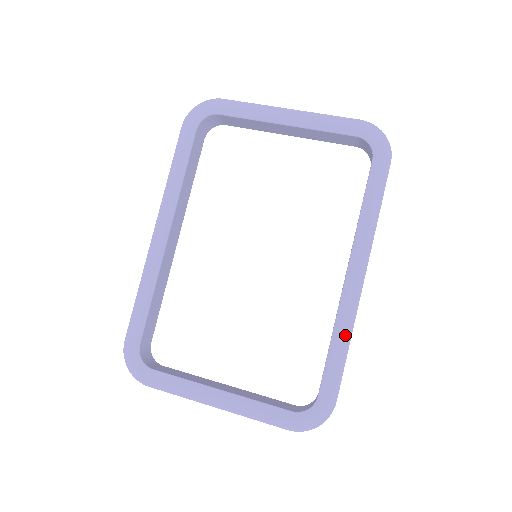
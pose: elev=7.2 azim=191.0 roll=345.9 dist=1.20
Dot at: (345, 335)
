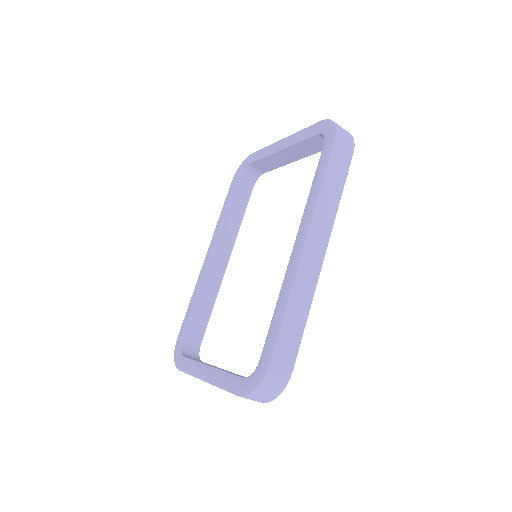
Dot at: (284, 298)
